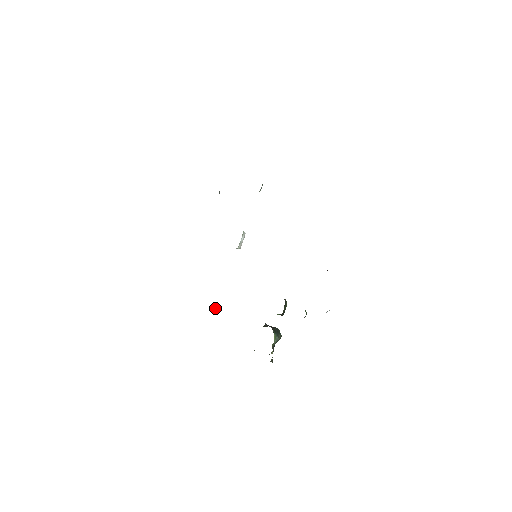
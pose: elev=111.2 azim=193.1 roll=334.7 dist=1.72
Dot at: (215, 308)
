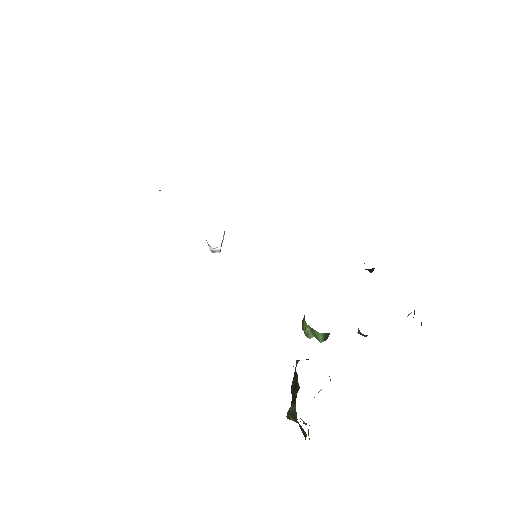
Dot at: occluded
